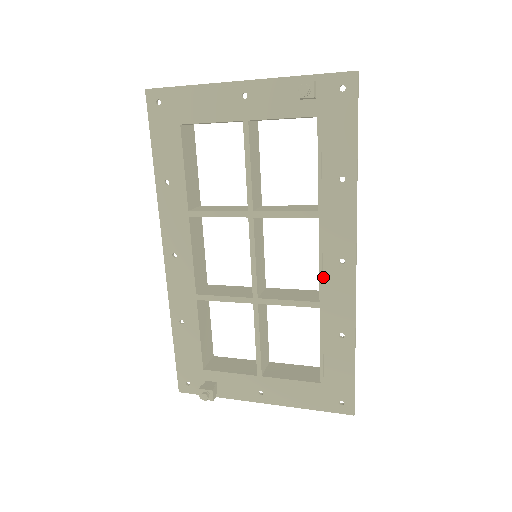
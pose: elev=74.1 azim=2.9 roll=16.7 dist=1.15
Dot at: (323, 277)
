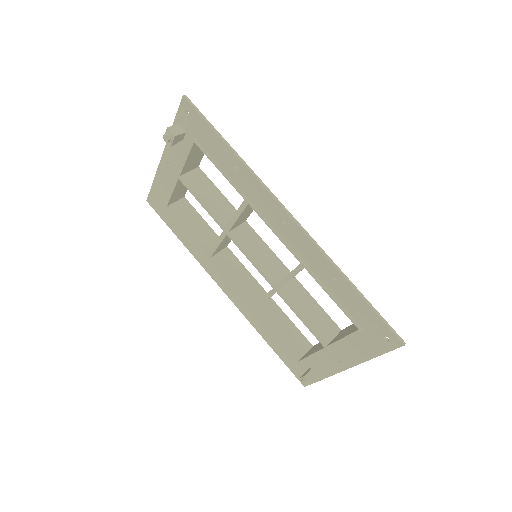
Dot at: (287, 243)
